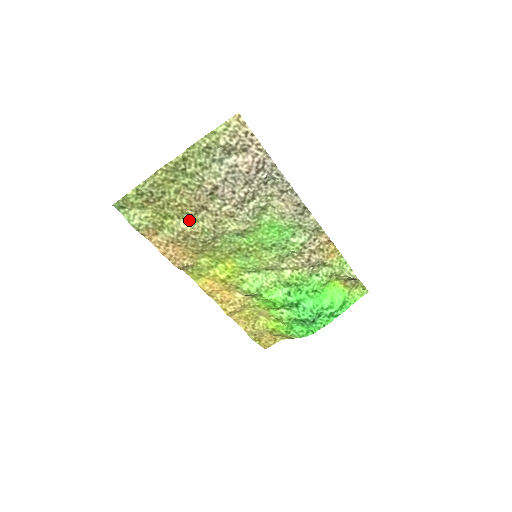
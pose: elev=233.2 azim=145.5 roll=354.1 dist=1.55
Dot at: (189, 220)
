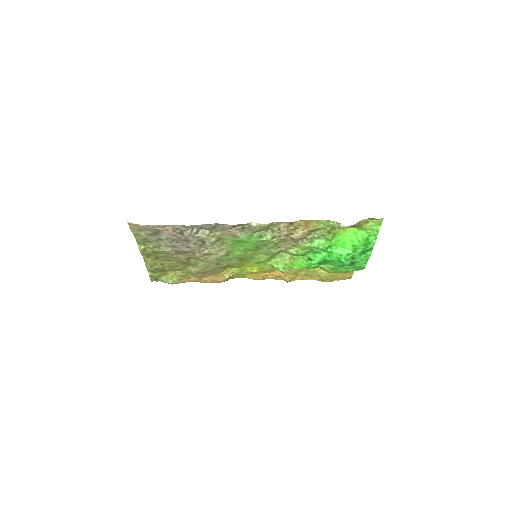
Dot at: (192, 266)
